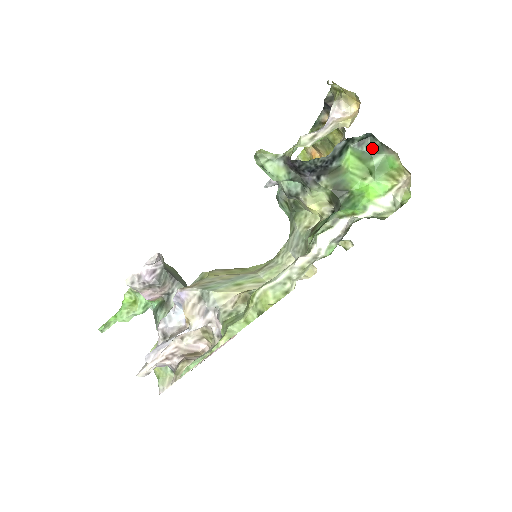
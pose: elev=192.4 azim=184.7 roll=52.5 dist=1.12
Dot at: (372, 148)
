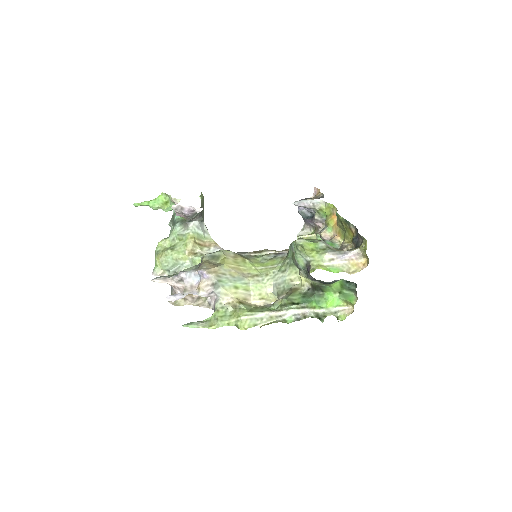
Dot at: (351, 287)
